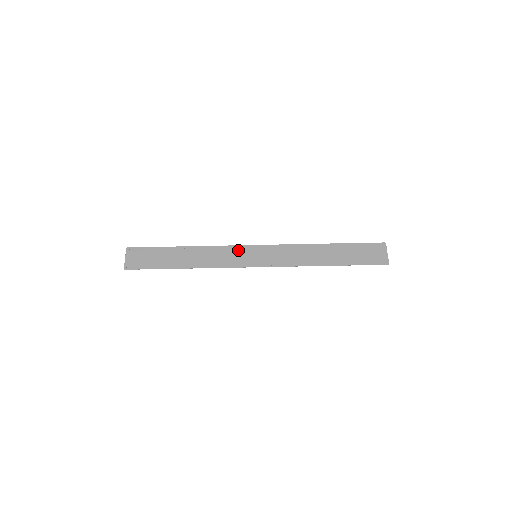
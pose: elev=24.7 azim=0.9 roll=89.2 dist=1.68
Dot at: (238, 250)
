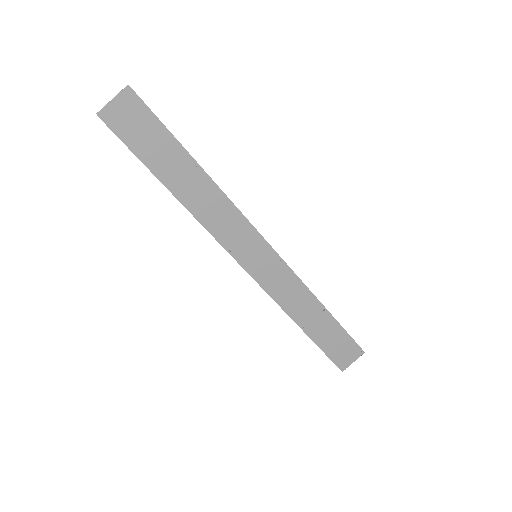
Dot at: (247, 231)
